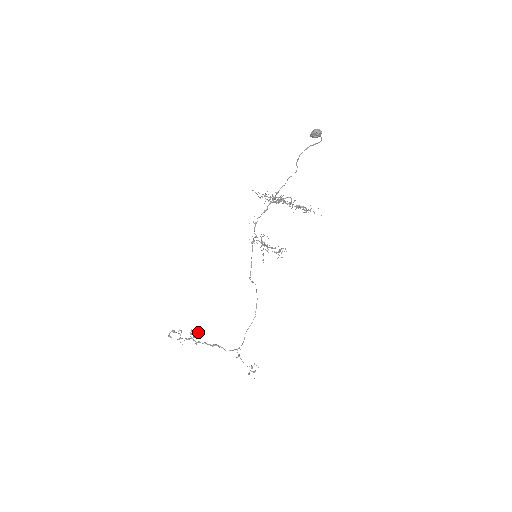
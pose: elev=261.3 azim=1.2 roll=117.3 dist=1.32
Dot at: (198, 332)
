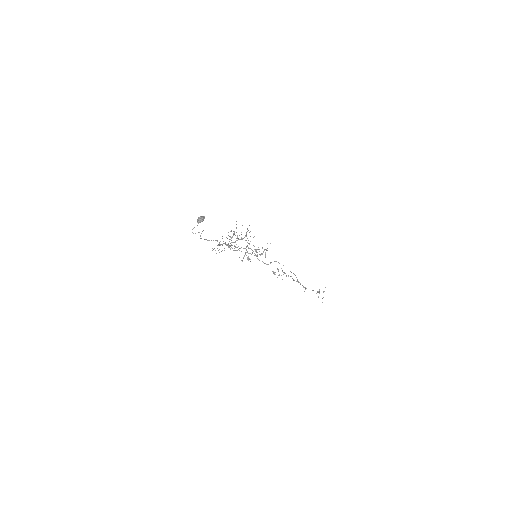
Dot at: occluded
